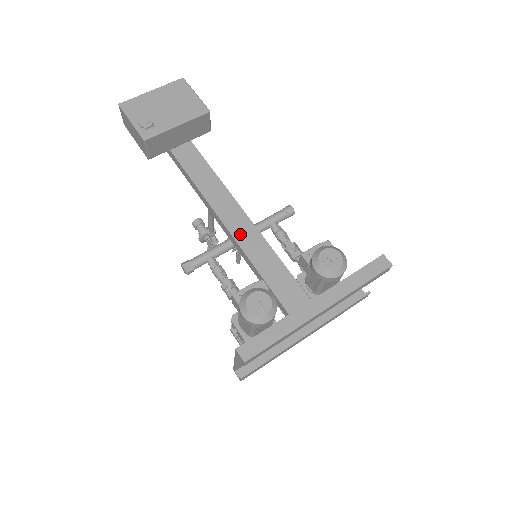
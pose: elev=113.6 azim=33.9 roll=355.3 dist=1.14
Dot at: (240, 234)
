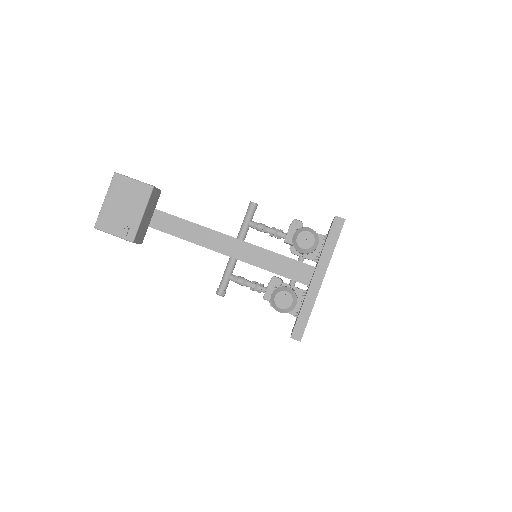
Dot at: (237, 253)
